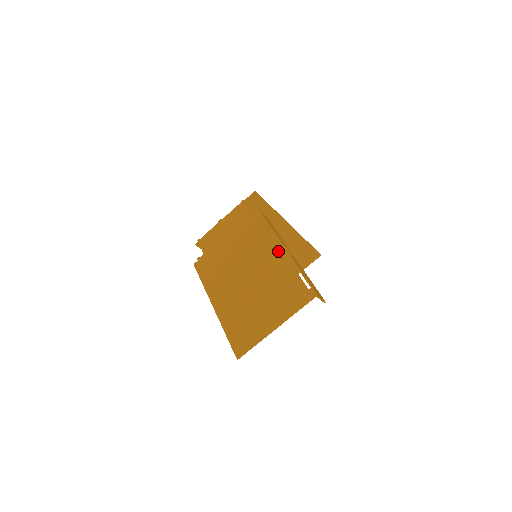
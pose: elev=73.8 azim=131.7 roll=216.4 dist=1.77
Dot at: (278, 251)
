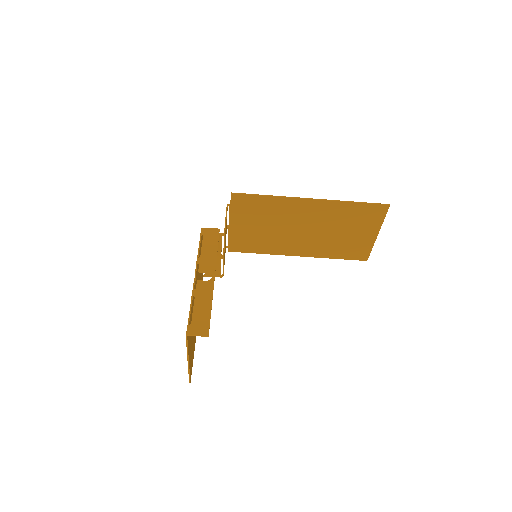
Dot at: (194, 279)
